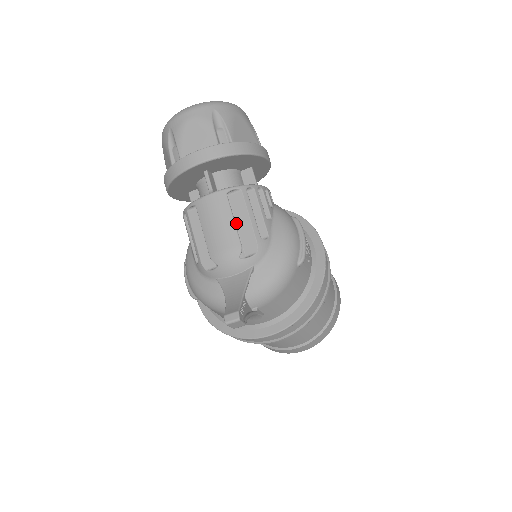
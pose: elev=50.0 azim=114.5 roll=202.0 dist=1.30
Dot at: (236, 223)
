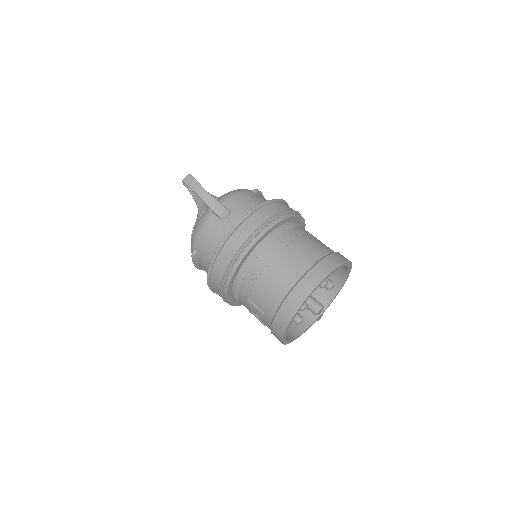
Dot at: occluded
